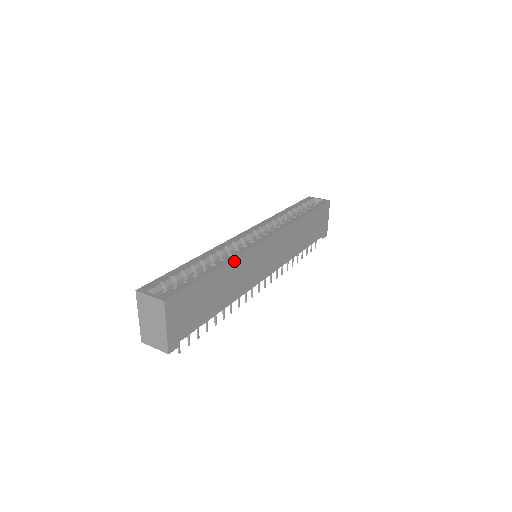
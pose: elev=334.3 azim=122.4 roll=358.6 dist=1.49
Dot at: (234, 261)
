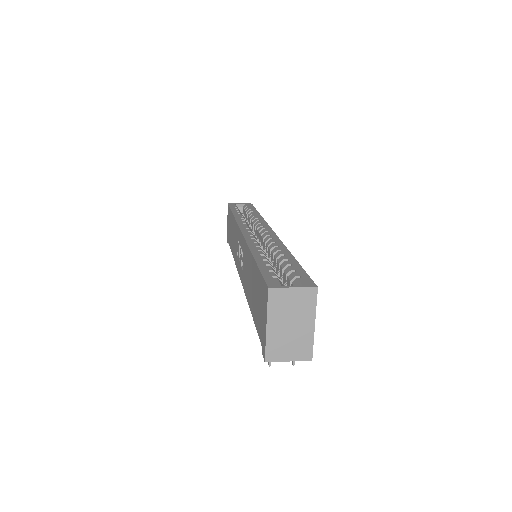
Dot at: occluded
